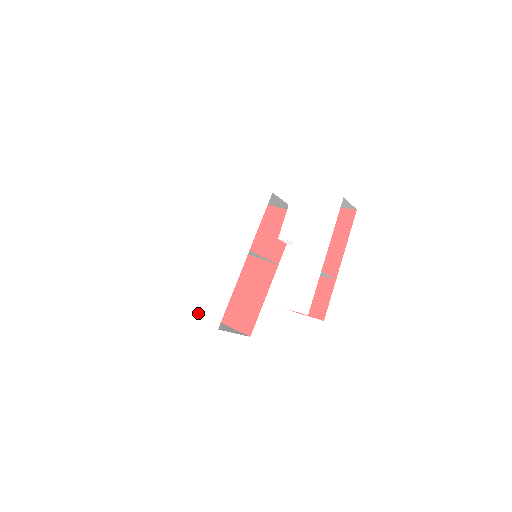
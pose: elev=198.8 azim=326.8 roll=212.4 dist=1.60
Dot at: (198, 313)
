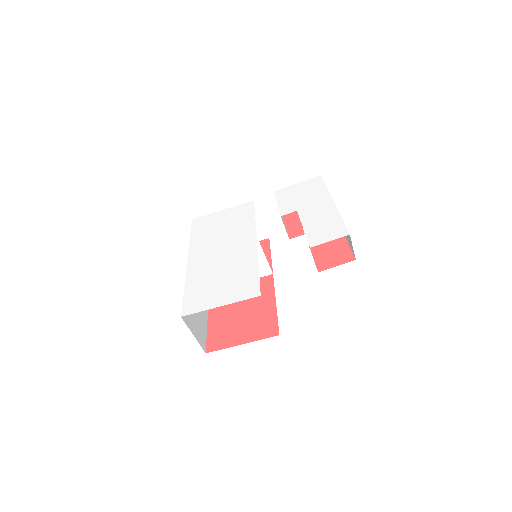
Dot at: (226, 300)
